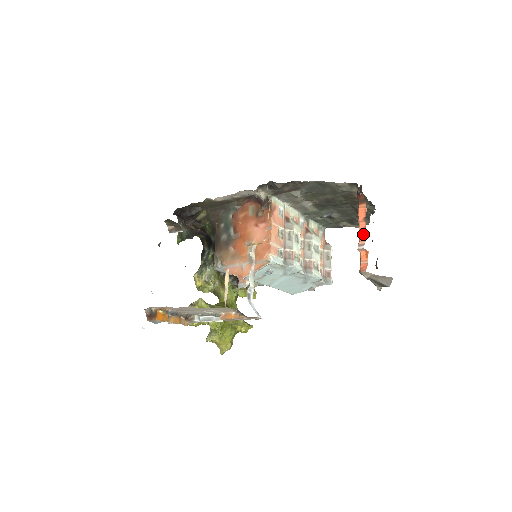
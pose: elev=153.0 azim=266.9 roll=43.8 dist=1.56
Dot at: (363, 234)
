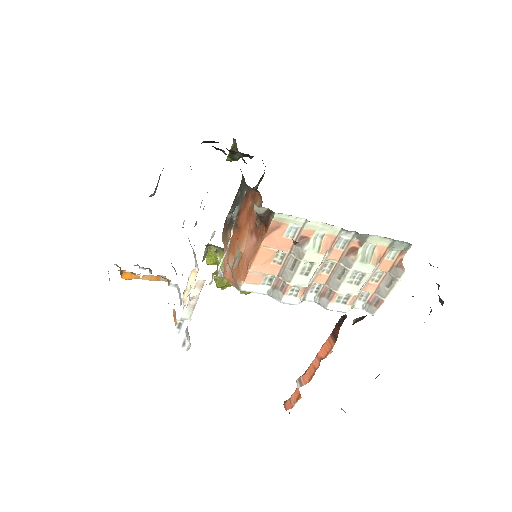
Dot at: (310, 373)
